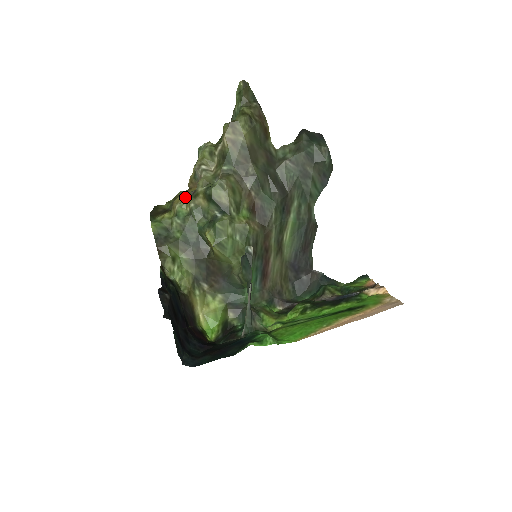
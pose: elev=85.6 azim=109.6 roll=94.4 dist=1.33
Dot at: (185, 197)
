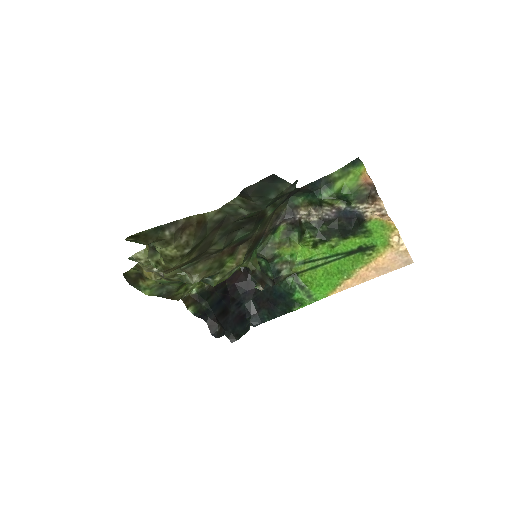
Dot at: (154, 274)
